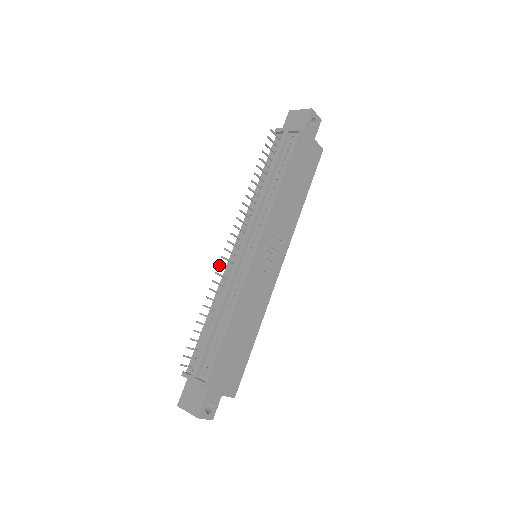
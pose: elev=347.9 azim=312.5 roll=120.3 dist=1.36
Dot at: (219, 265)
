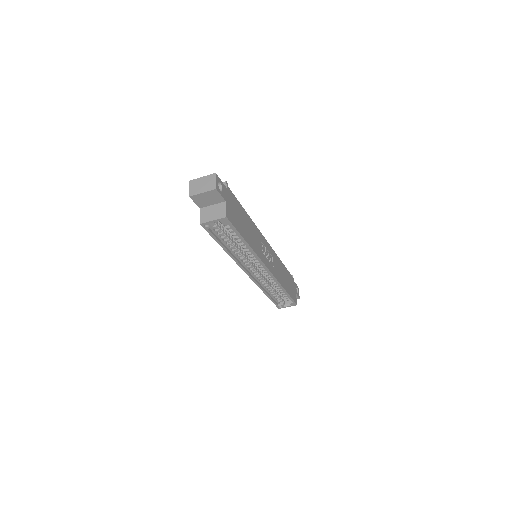
Dot at: occluded
